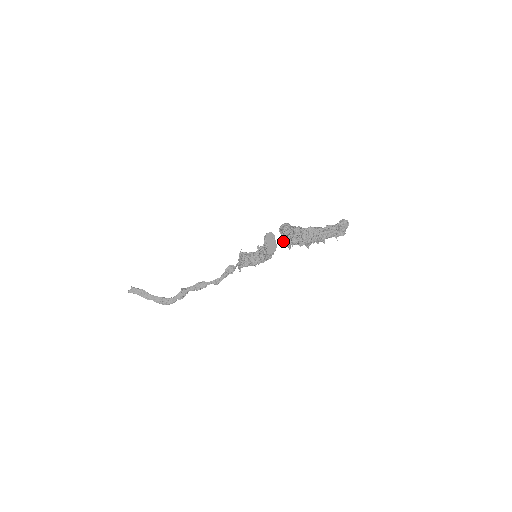
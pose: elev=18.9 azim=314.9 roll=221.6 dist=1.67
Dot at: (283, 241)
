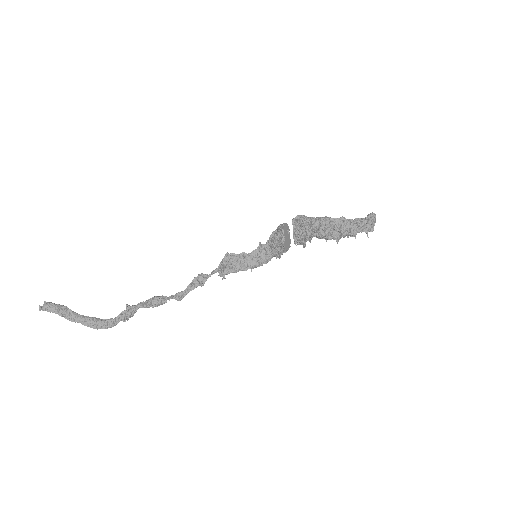
Dot at: (300, 235)
